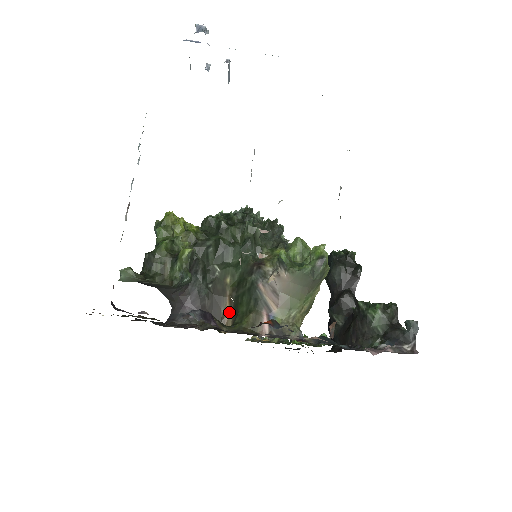
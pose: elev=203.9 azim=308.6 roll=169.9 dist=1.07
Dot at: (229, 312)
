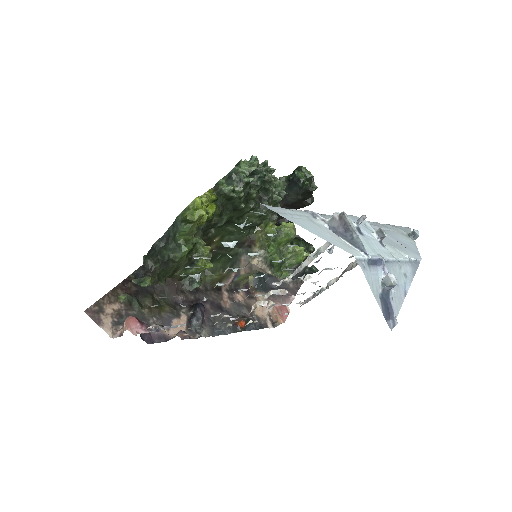
Dot at: occluded
